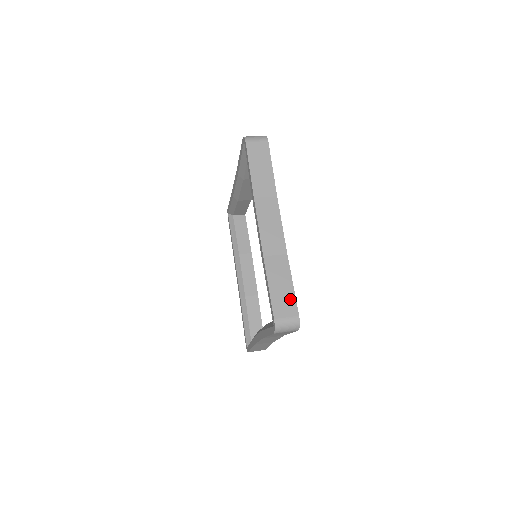
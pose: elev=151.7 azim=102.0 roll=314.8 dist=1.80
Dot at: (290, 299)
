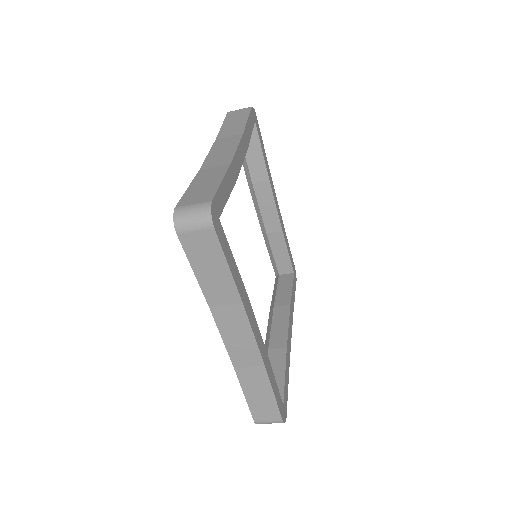
Dot at: (209, 191)
